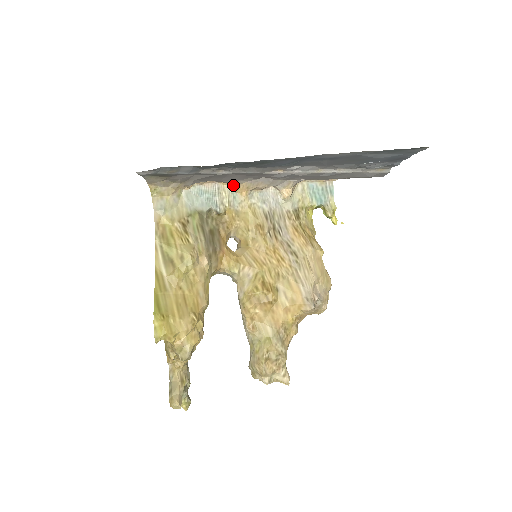
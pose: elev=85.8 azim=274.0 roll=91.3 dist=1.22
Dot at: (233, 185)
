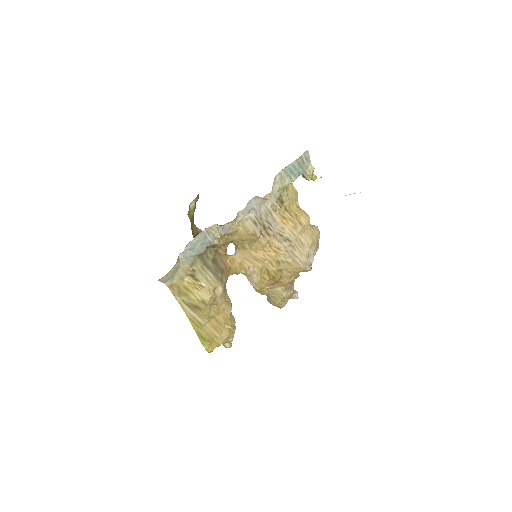
Dot at: (220, 225)
